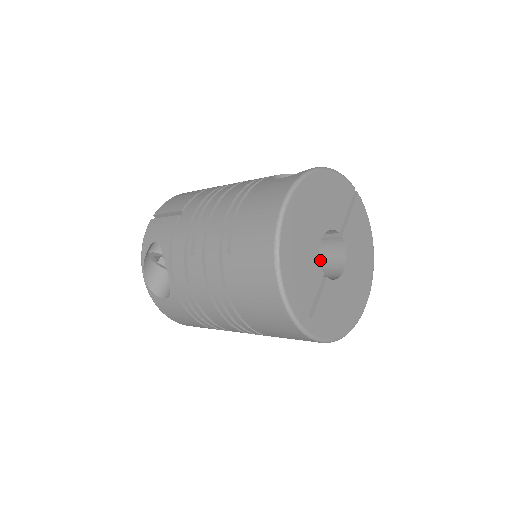
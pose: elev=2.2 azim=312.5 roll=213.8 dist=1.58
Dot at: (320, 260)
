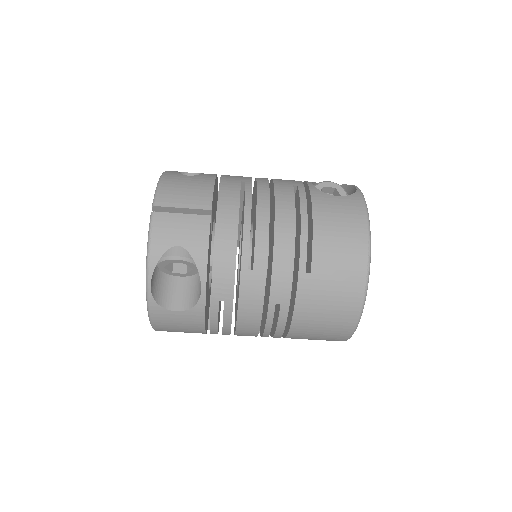
Dot at: occluded
